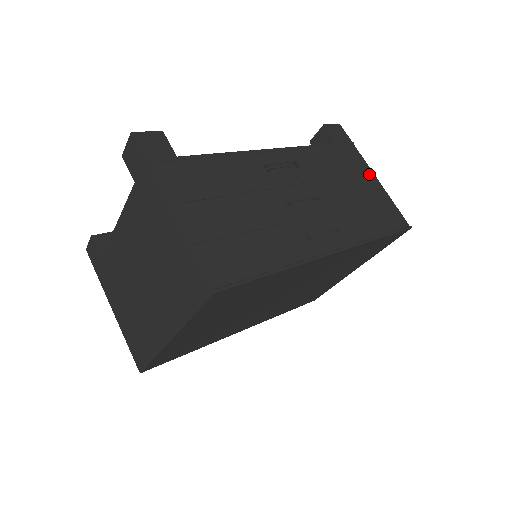
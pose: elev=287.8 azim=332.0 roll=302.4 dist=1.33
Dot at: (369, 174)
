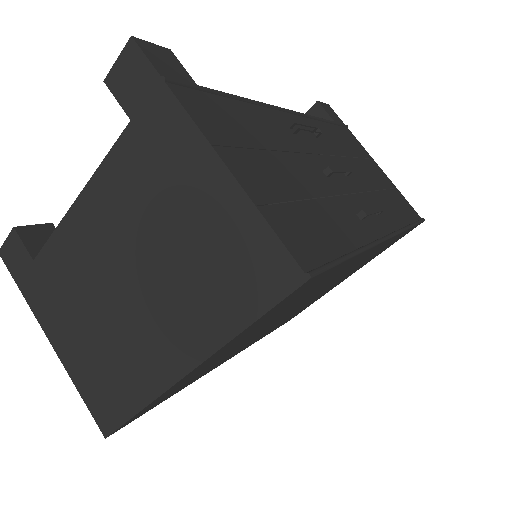
Dot at: (372, 160)
